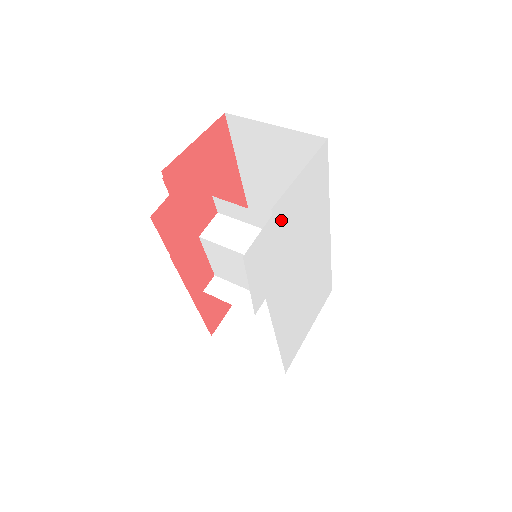
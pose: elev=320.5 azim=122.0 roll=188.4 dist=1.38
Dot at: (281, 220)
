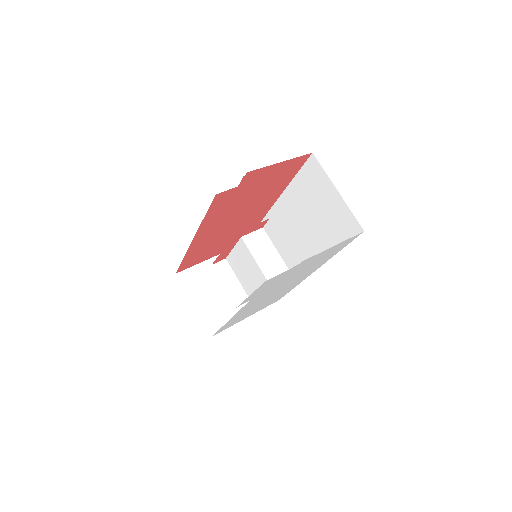
Dot at: (300, 266)
